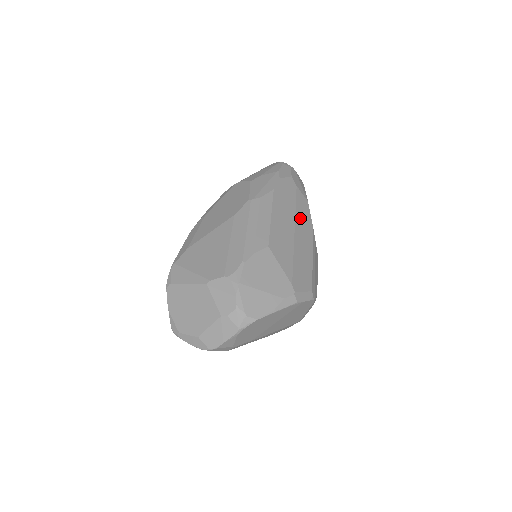
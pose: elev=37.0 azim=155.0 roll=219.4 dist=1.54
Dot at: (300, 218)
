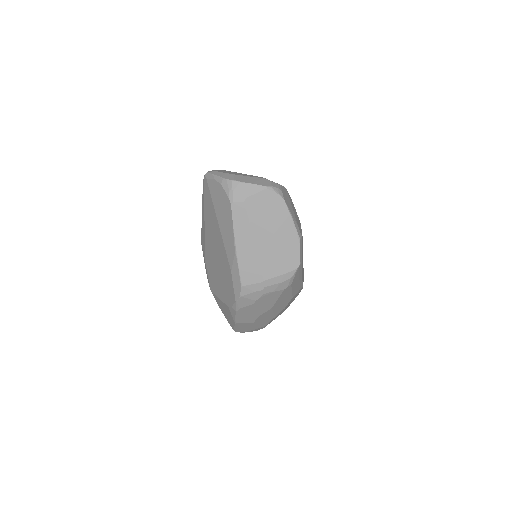
Dot at: occluded
